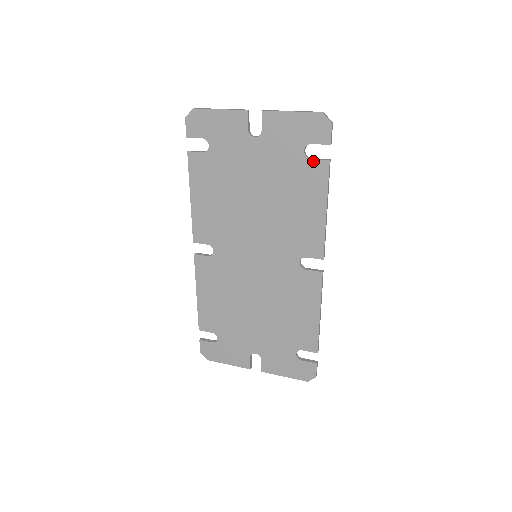
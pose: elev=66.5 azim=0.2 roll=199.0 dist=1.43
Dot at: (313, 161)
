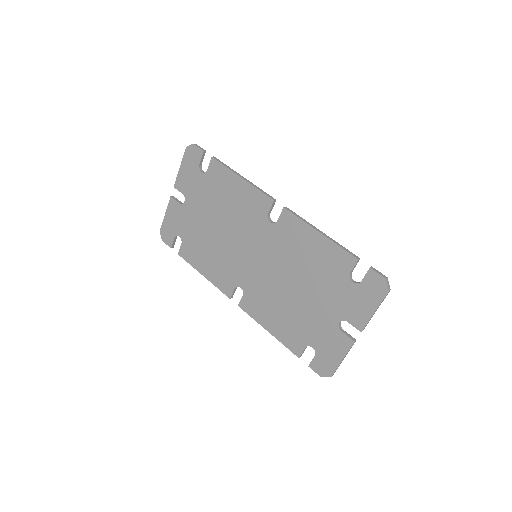
Dot at: (209, 169)
